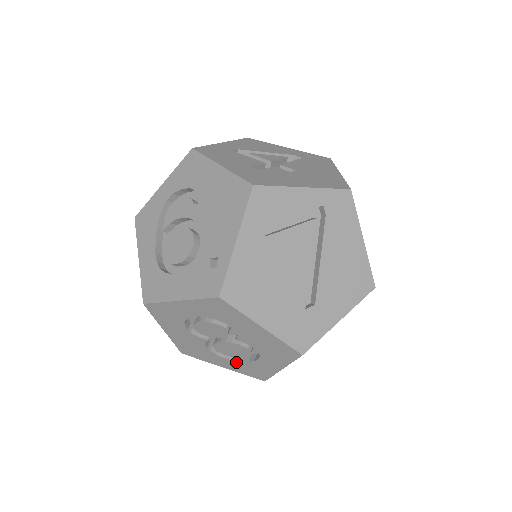
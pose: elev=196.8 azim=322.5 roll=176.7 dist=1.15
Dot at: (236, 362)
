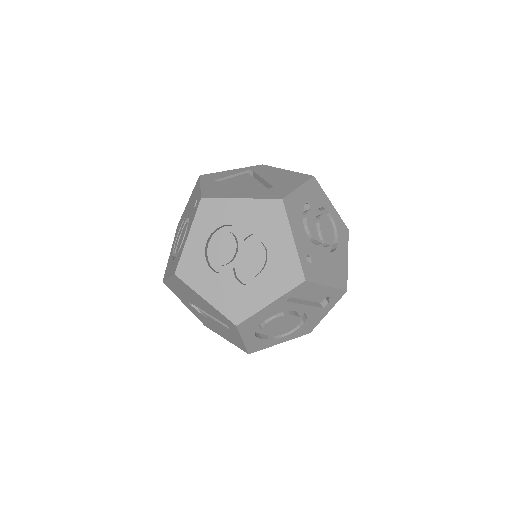
Dot at: (269, 277)
